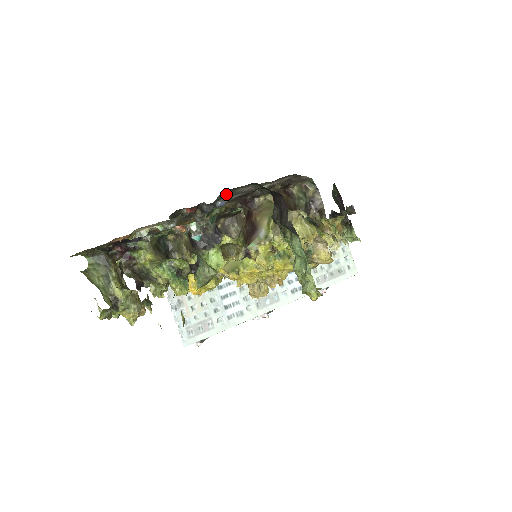
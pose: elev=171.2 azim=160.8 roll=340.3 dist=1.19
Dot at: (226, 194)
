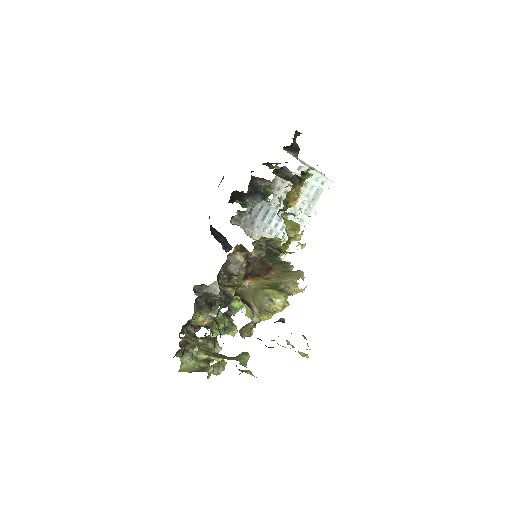
Dot at: occluded
